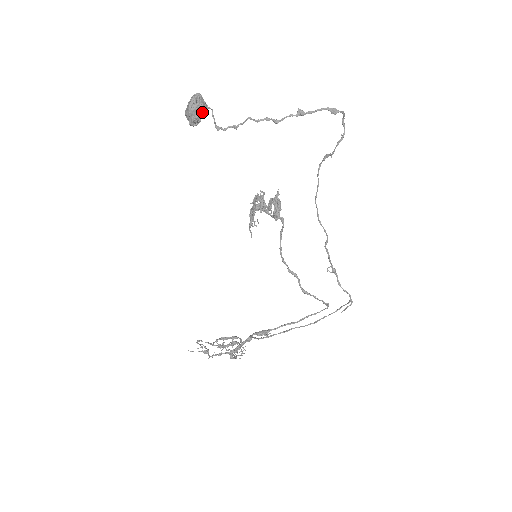
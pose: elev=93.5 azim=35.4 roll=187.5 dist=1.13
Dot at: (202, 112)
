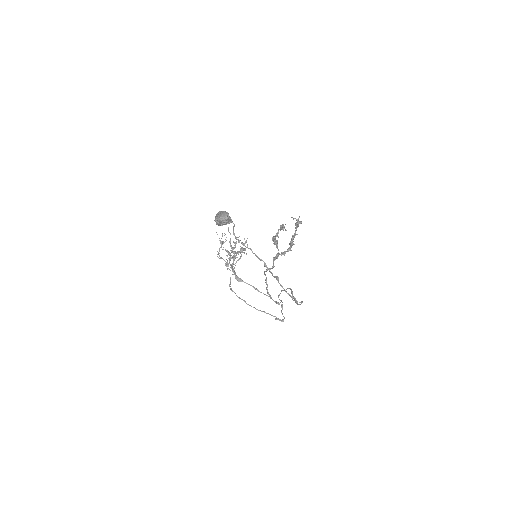
Dot at: (226, 223)
